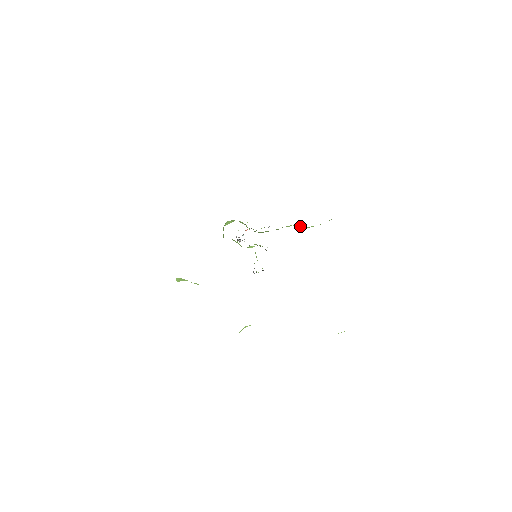
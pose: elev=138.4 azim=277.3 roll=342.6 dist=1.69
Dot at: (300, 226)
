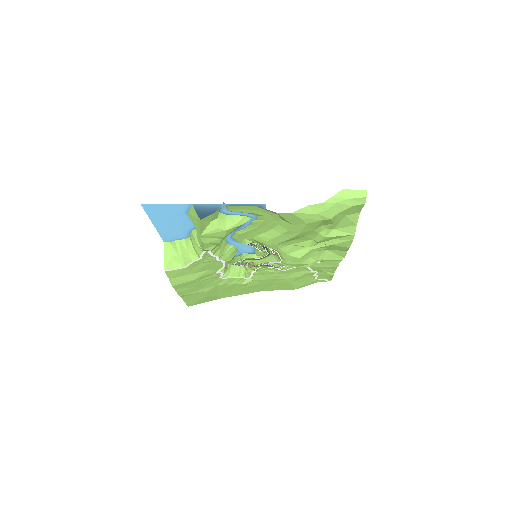
Dot at: occluded
